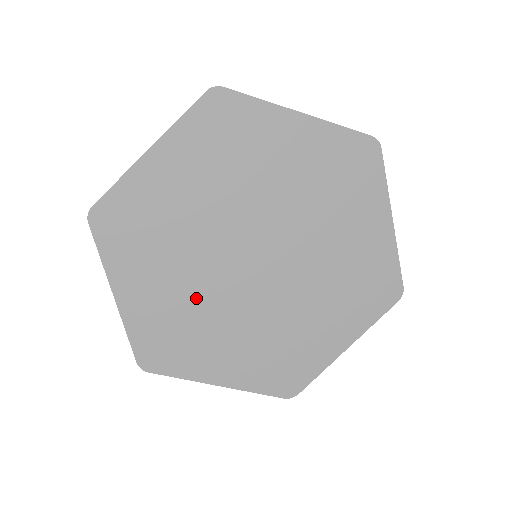
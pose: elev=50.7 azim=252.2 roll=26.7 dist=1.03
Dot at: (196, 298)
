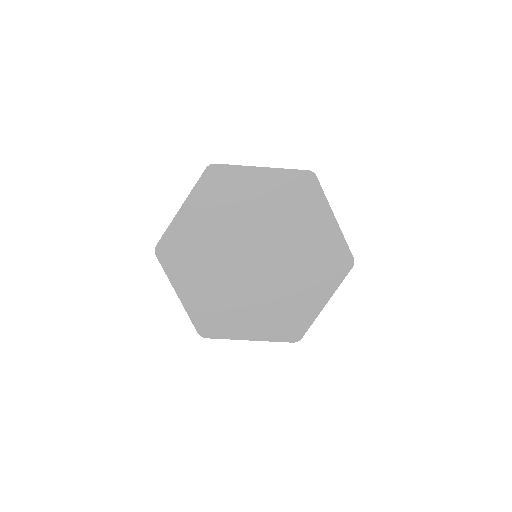
Dot at: (225, 288)
